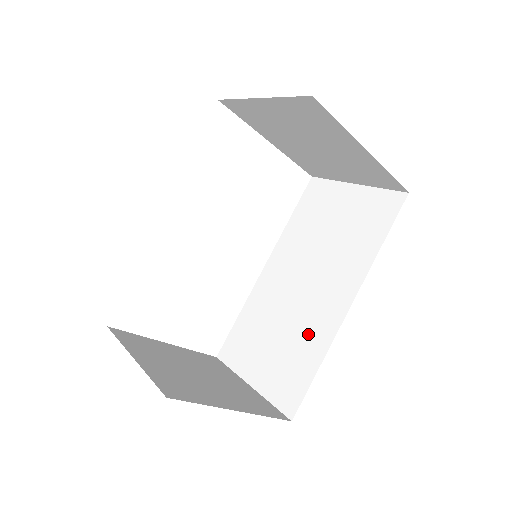
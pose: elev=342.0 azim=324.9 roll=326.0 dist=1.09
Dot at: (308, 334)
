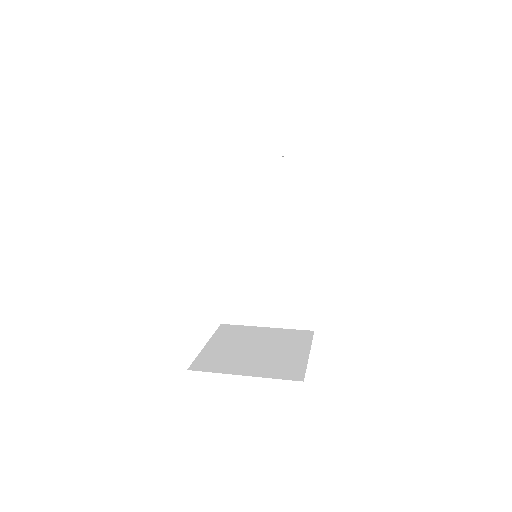
Dot at: (294, 277)
